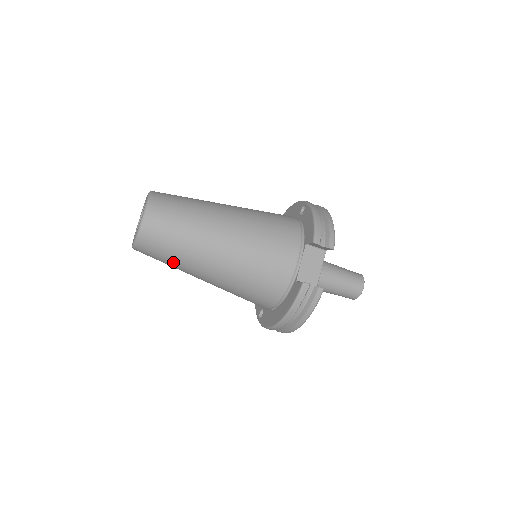
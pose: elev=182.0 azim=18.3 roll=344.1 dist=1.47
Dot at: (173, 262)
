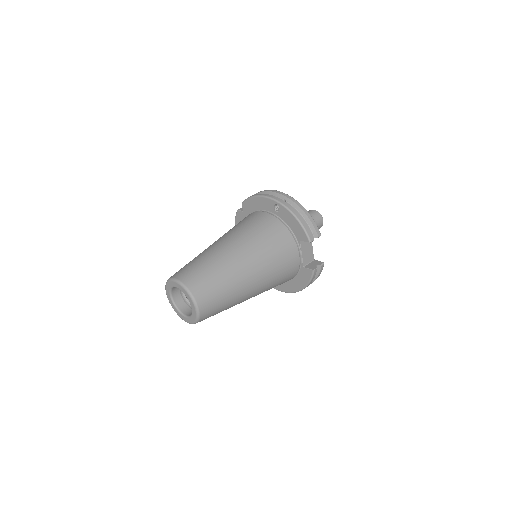
Dot at: occluded
